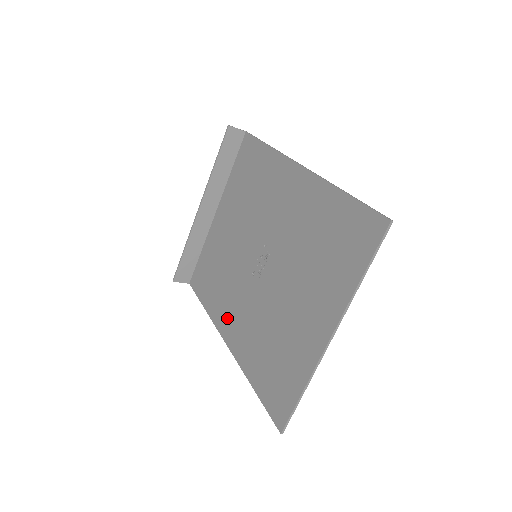
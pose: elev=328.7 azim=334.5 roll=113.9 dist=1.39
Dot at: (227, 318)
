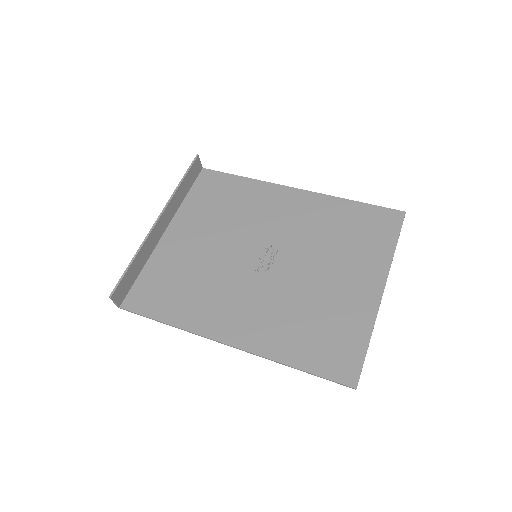
Dot at: (222, 319)
